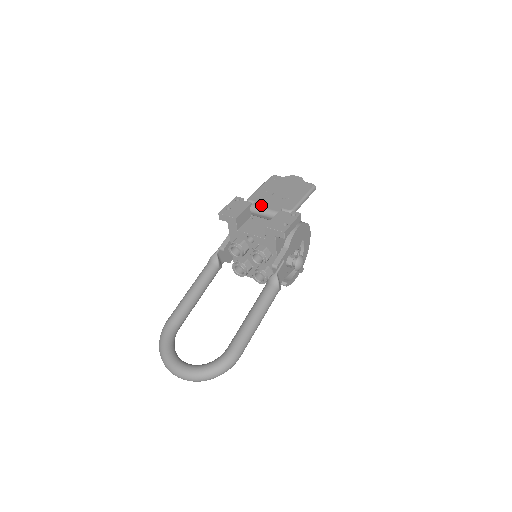
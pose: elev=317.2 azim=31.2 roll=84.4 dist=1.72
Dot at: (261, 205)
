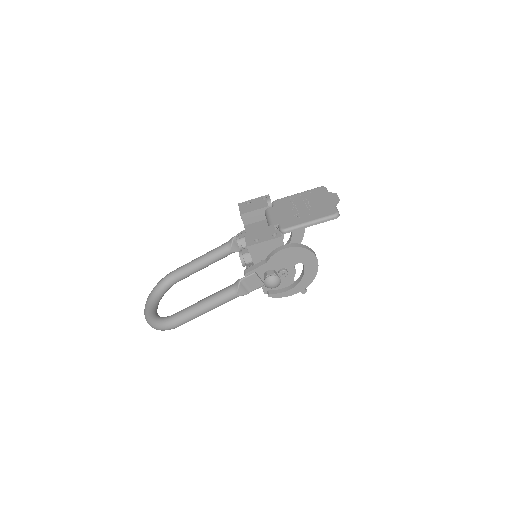
Dot at: (272, 212)
